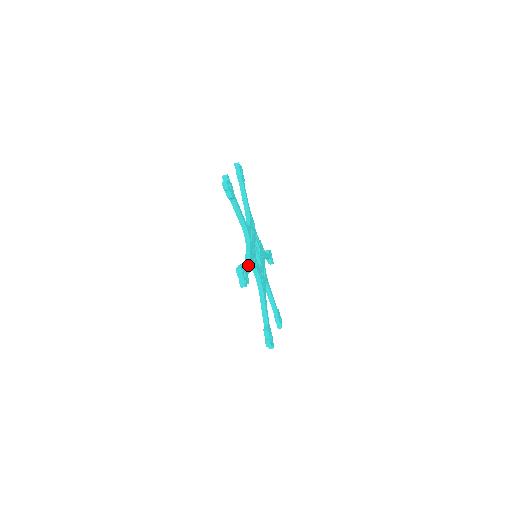
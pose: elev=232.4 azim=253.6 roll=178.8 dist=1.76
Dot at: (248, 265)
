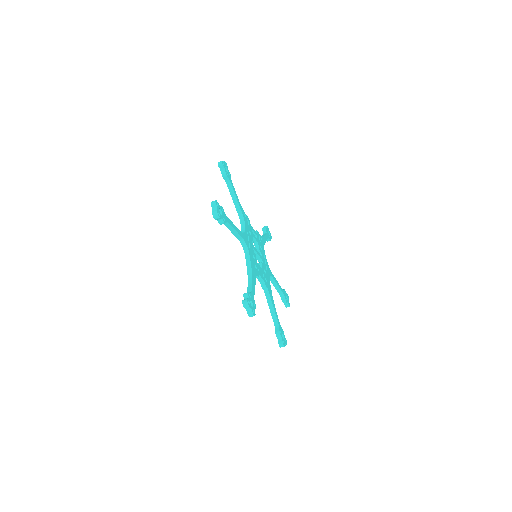
Dot at: (252, 285)
